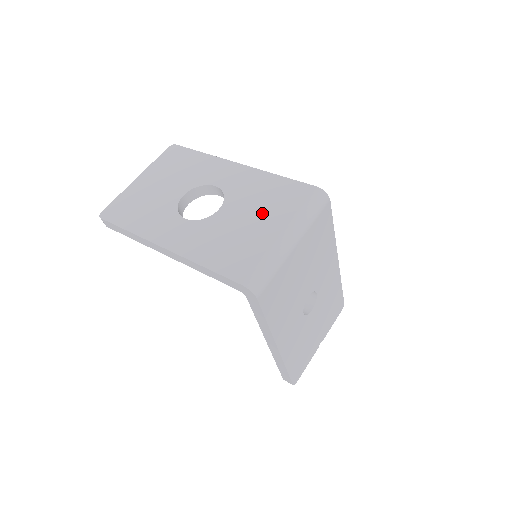
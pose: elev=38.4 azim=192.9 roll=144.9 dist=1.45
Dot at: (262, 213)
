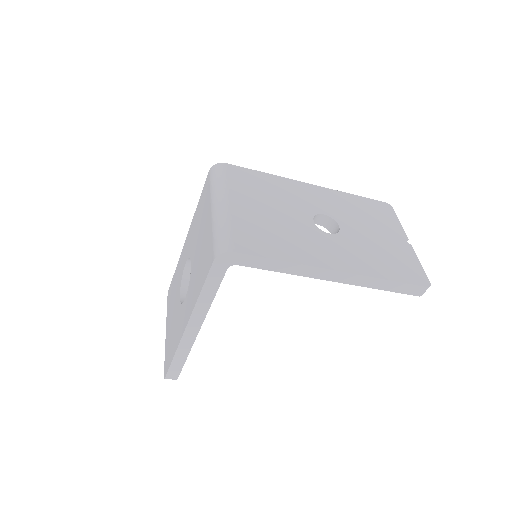
Dot at: (202, 225)
